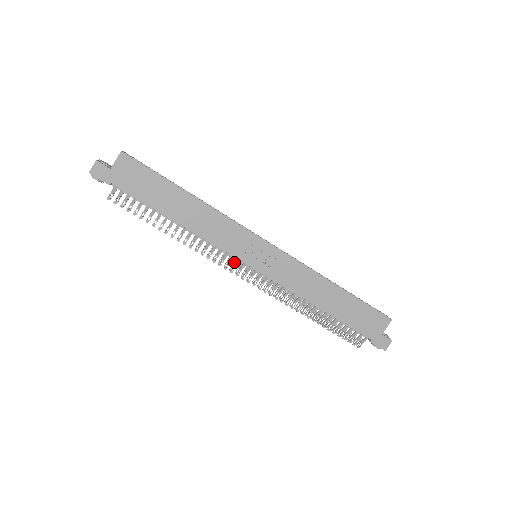
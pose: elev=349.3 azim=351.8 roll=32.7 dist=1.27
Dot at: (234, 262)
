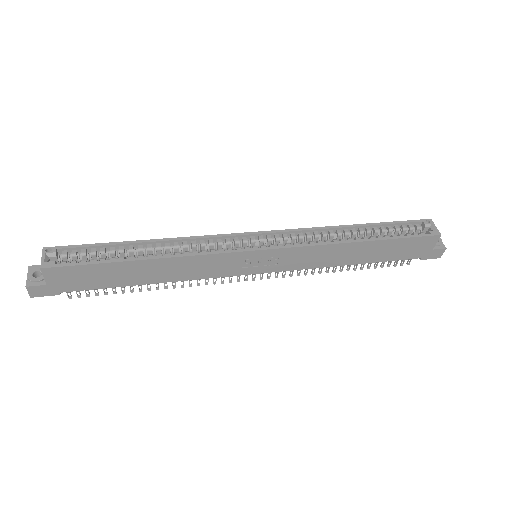
Dot at: occluded
